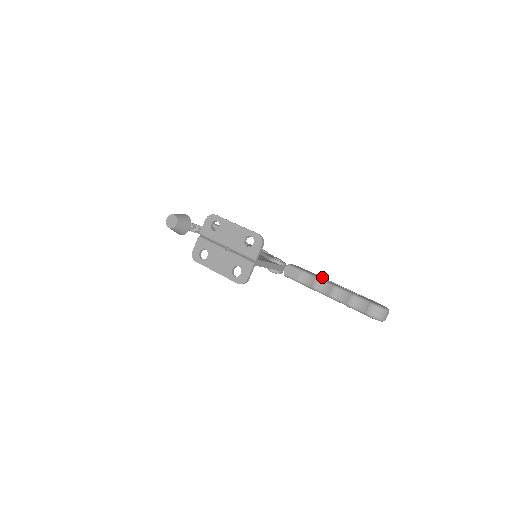
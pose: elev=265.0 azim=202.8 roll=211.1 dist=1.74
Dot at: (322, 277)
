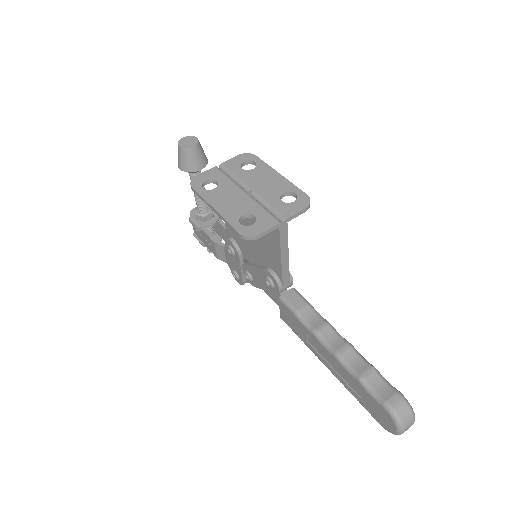
Dot at: occluded
